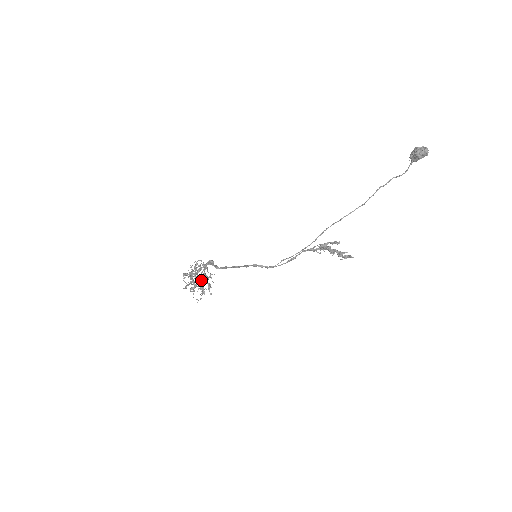
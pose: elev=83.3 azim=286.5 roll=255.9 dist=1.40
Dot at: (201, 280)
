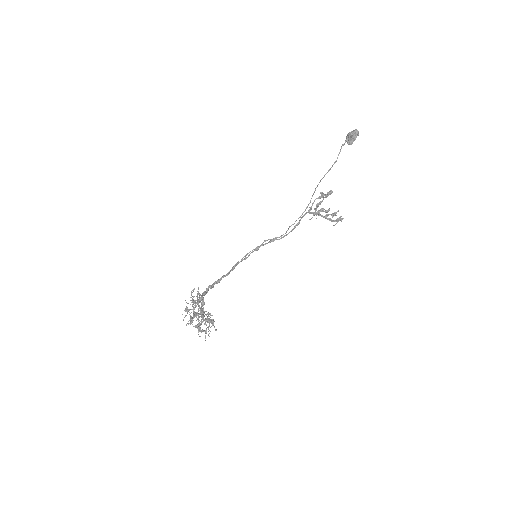
Dot at: (204, 311)
